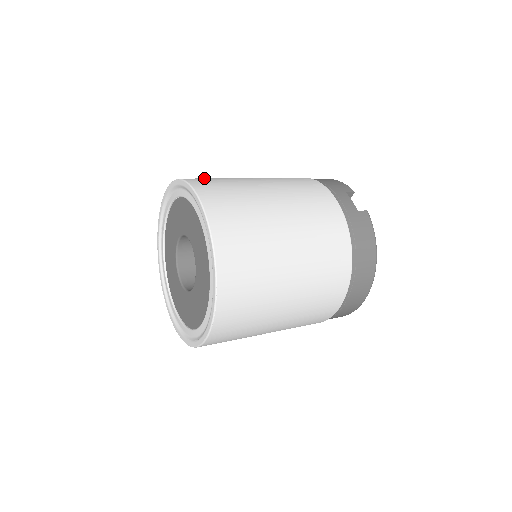
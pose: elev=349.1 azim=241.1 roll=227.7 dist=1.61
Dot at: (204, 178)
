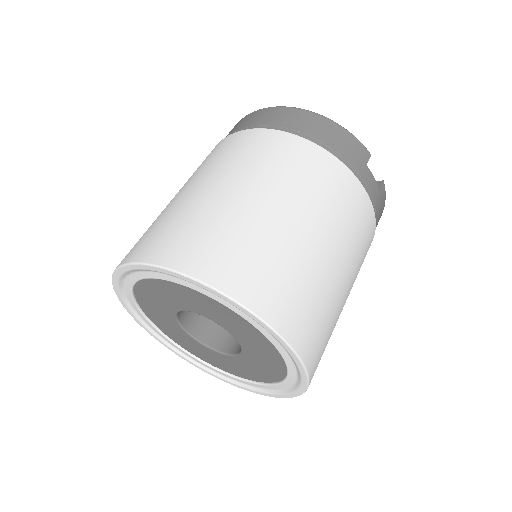
Dot at: (241, 262)
